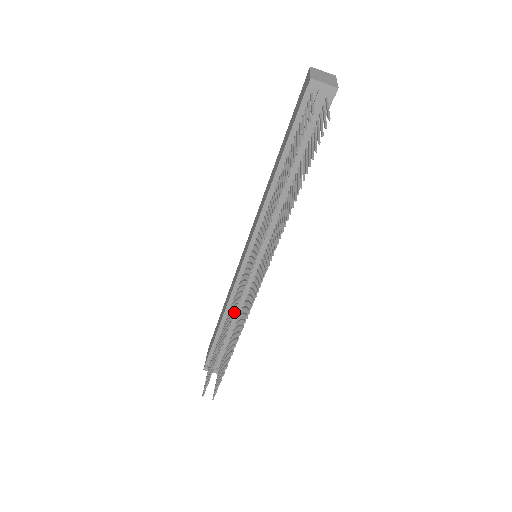
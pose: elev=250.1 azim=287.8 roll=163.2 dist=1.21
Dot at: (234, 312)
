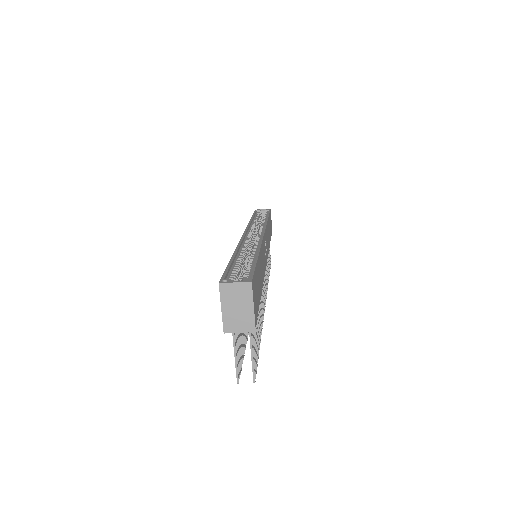
Dot at: occluded
